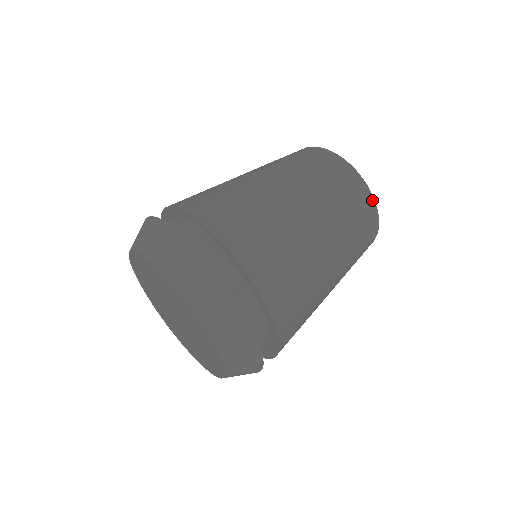
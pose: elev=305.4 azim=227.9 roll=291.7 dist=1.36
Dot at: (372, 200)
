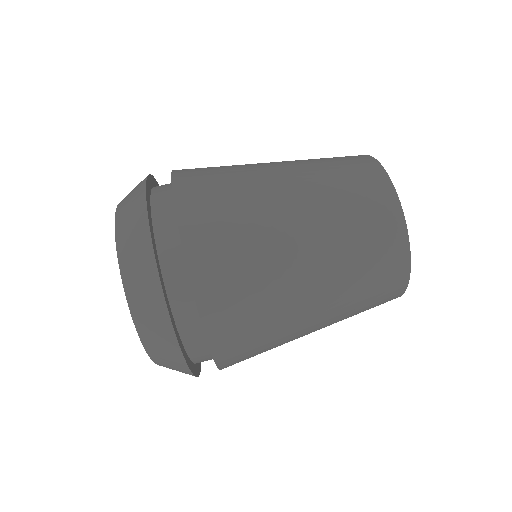
Dot at: (396, 203)
